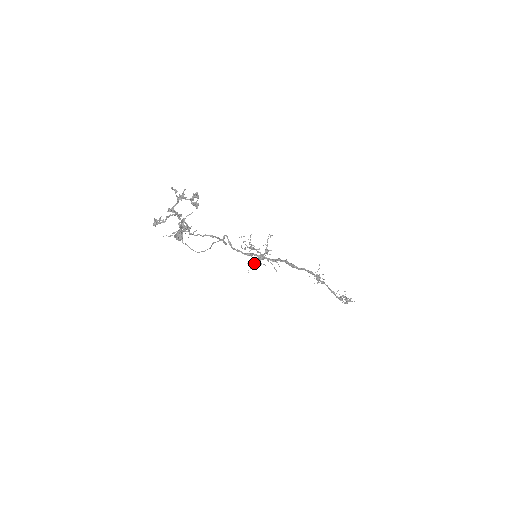
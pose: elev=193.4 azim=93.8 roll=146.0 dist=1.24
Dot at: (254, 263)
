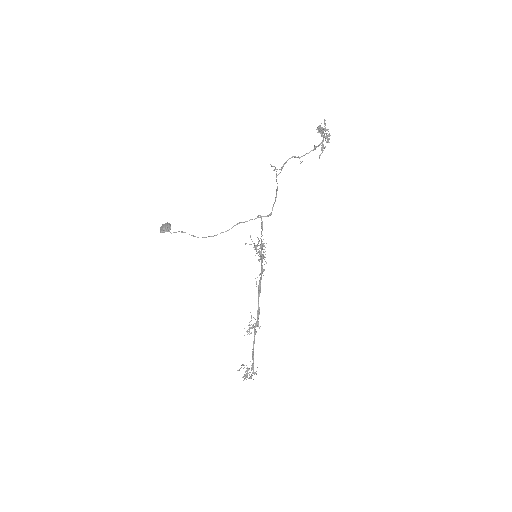
Dot at: (262, 255)
